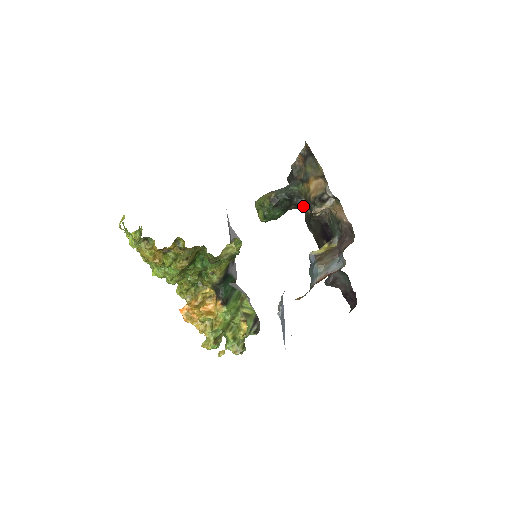
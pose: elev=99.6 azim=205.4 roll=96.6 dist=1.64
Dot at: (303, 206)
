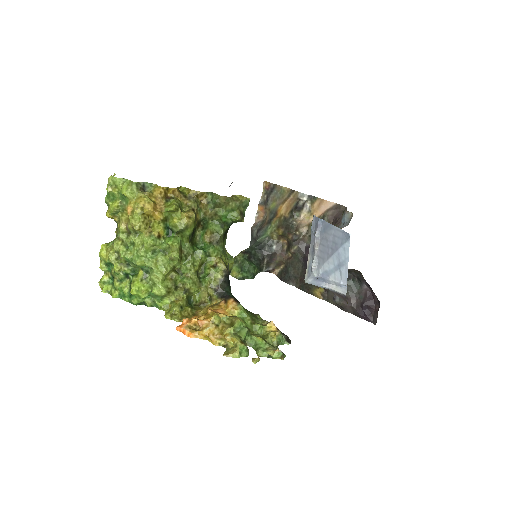
Dot at: (275, 257)
